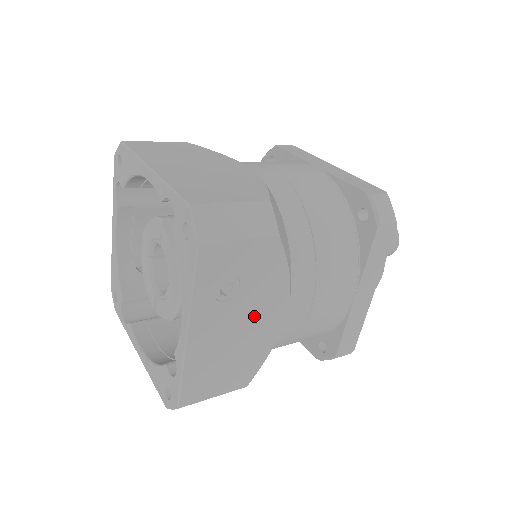
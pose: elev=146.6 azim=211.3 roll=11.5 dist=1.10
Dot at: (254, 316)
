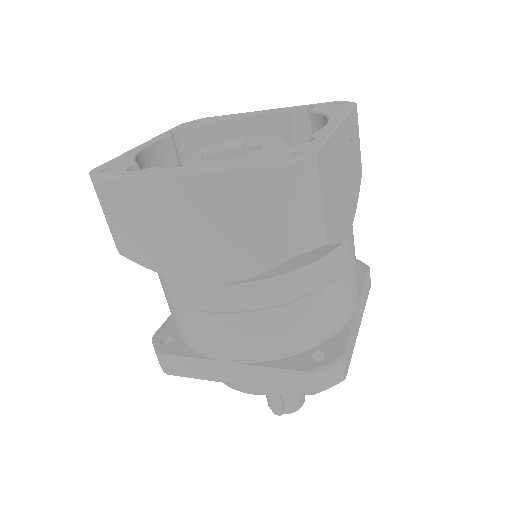
Dot at: (347, 192)
